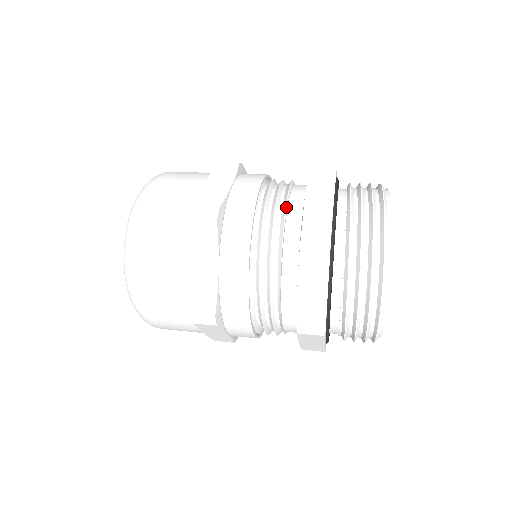
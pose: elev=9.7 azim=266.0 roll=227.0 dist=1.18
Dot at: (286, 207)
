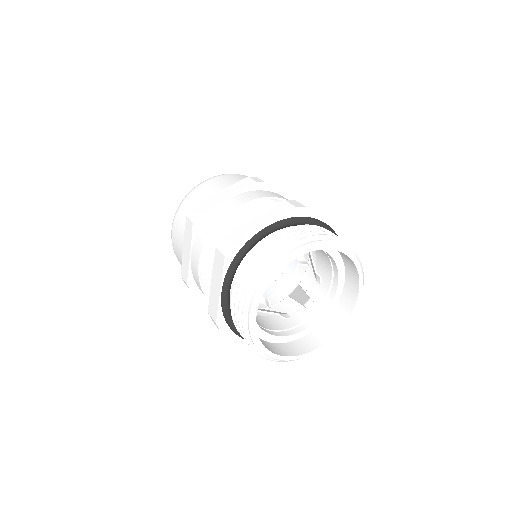
Dot at: occluded
